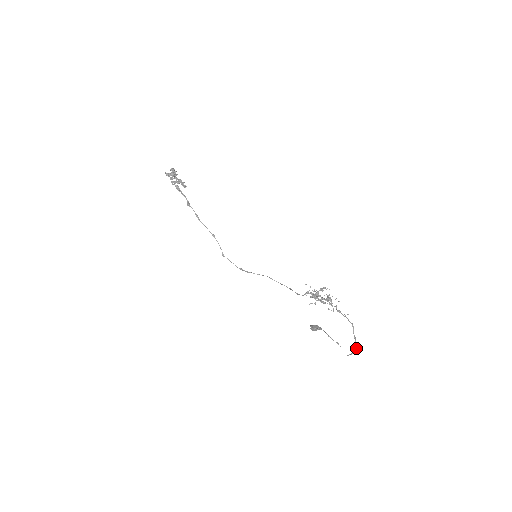
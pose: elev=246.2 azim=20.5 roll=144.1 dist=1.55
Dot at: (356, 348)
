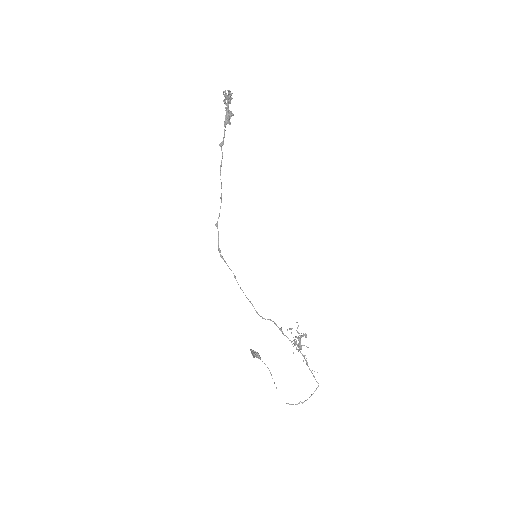
Dot at: occluded
